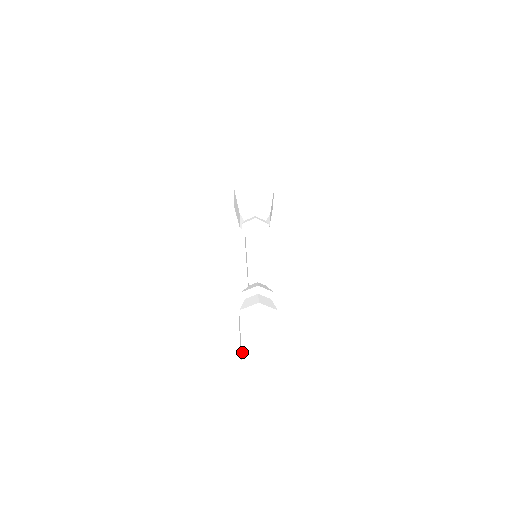
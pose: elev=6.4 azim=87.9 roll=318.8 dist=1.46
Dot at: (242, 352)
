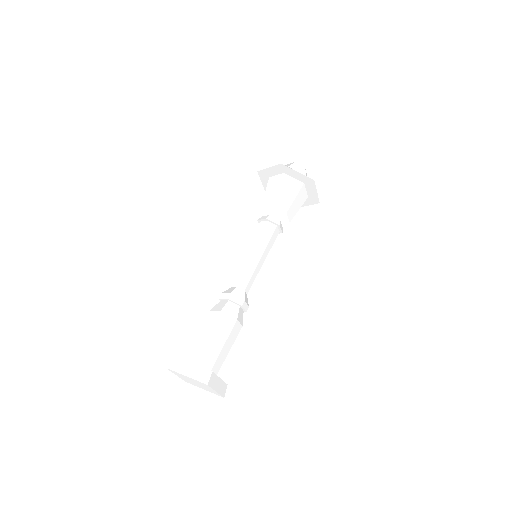
Dot at: (194, 348)
